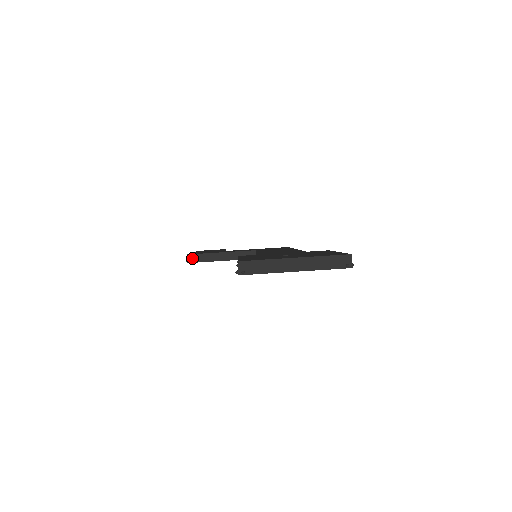
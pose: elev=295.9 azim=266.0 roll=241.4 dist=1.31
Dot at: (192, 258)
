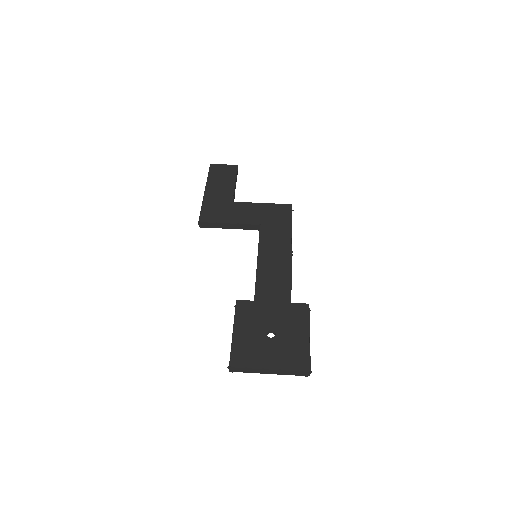
Dot at: (203, 225)
